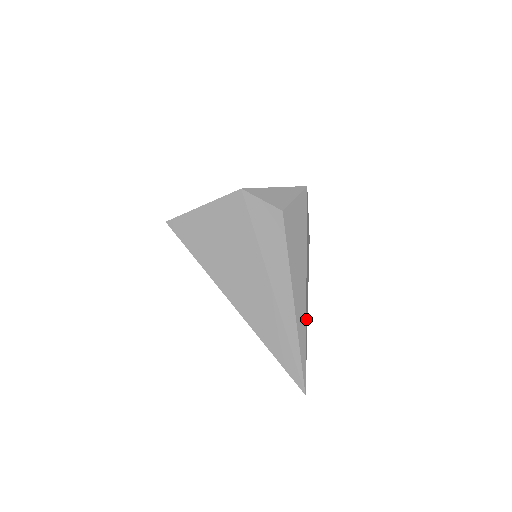
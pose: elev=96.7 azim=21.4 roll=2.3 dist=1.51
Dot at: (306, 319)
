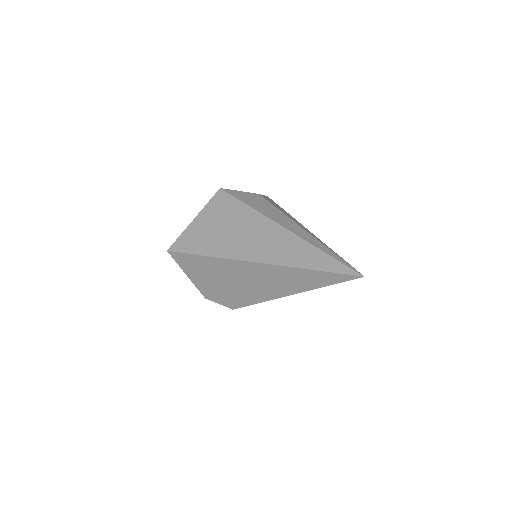
Dot at: occluded
